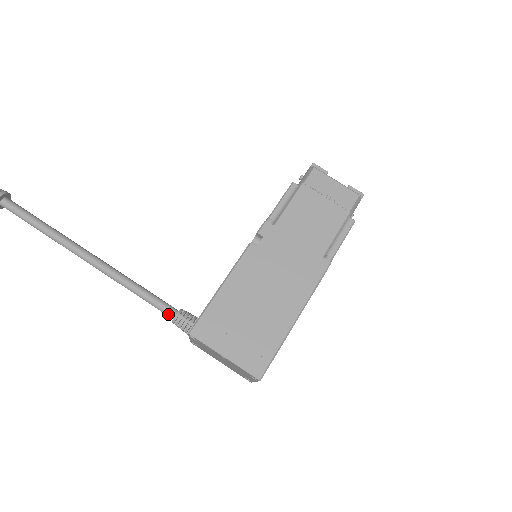
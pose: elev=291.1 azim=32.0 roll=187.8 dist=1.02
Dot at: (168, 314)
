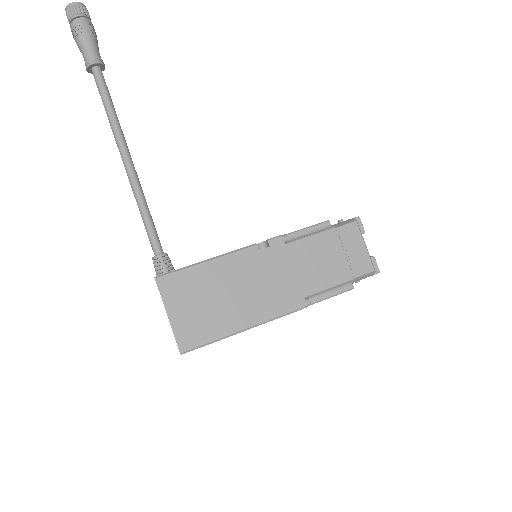
Dot at: (154, 250)
